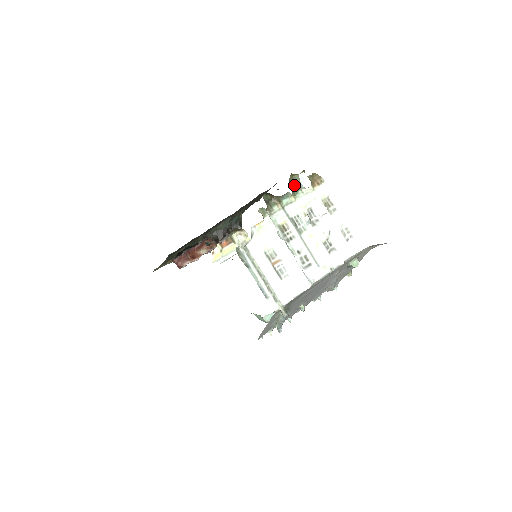
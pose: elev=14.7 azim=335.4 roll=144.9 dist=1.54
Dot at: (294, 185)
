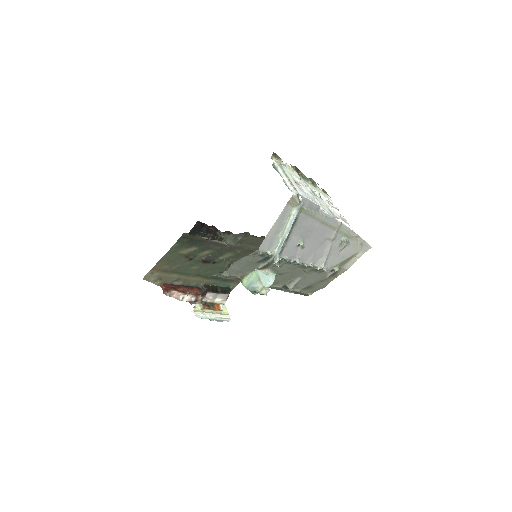
Dot at: (312, 183)
